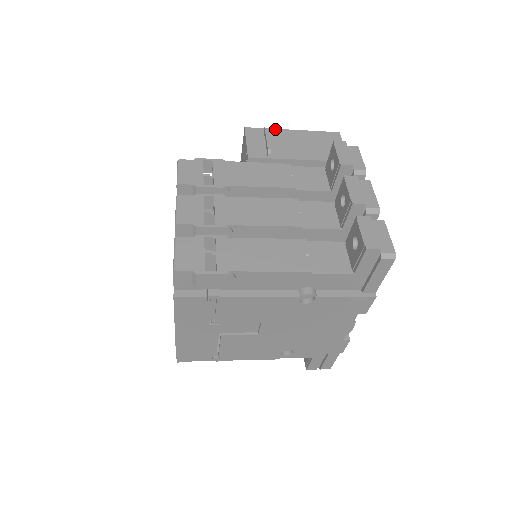
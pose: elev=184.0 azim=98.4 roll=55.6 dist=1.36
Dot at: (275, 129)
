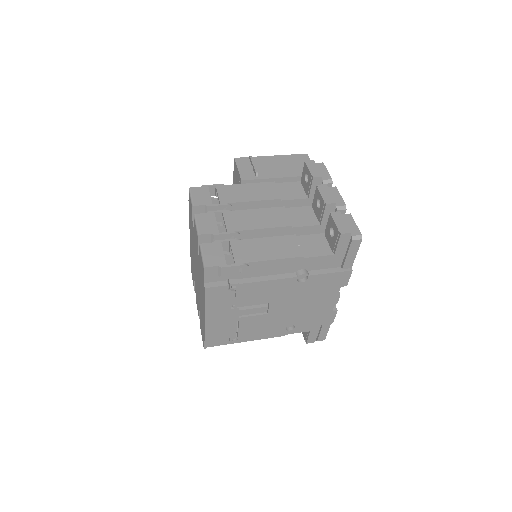
Dot at: (258, 157)
